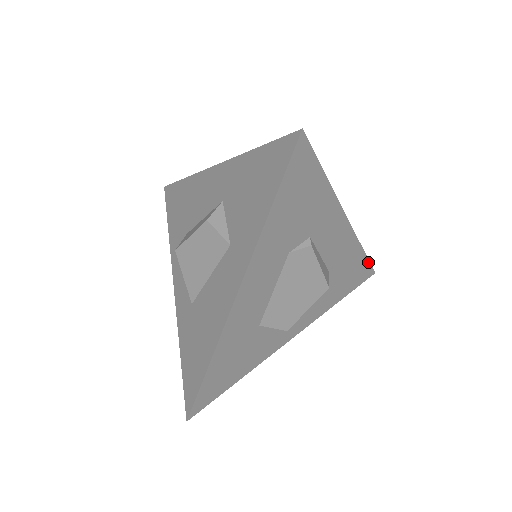
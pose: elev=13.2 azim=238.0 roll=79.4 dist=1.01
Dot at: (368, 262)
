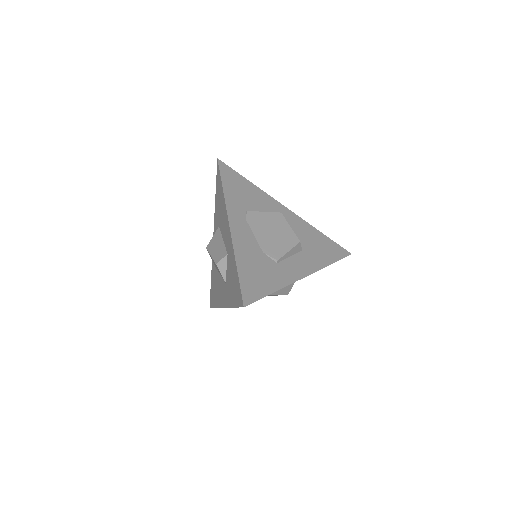
Dot at: occluded
